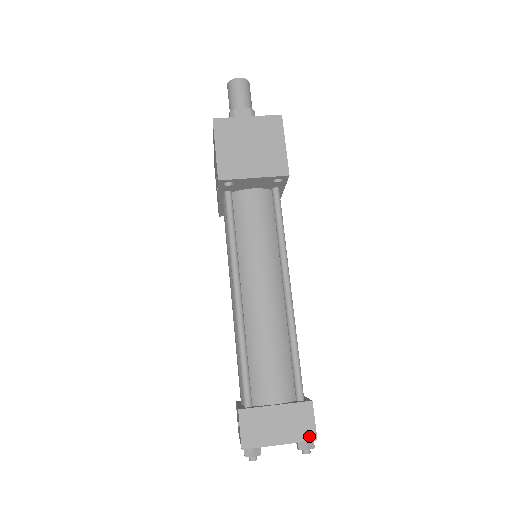
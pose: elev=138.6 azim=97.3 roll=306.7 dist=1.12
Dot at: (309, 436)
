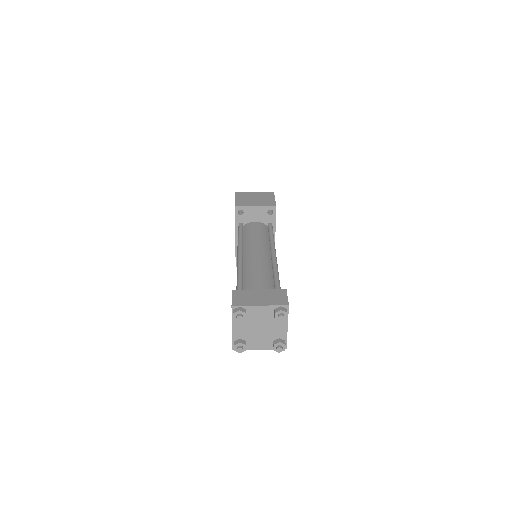
Dot at: (283, 303)
